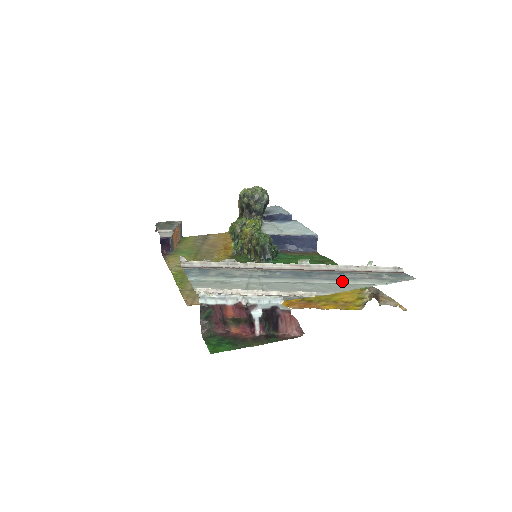
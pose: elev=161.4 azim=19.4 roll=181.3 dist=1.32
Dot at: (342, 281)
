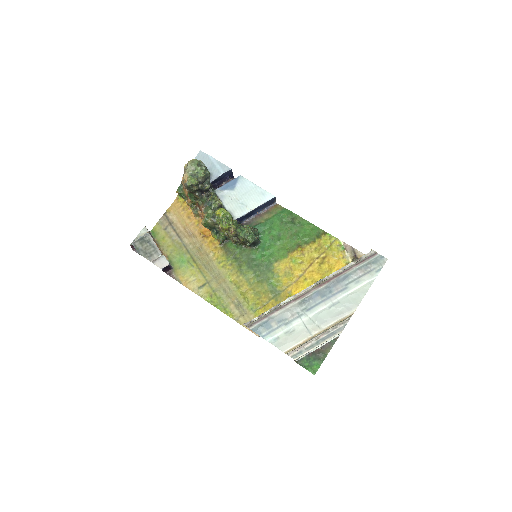
Dot at: (352, 288)
